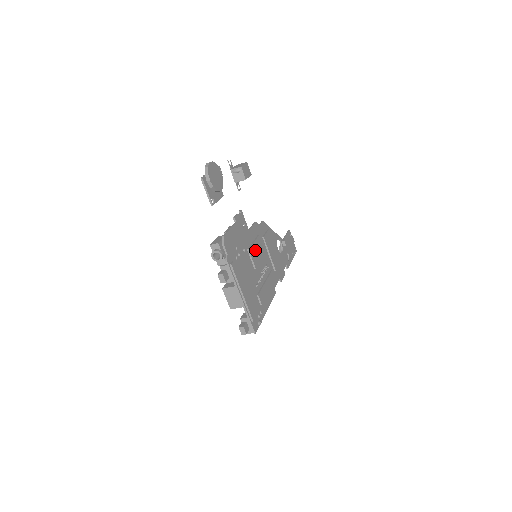
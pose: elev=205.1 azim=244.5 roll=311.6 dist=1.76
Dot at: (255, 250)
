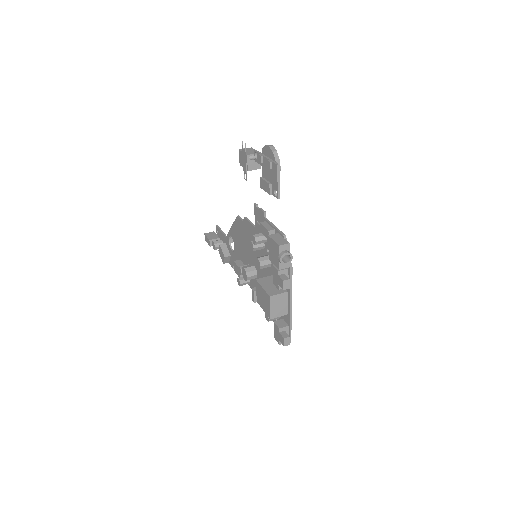
Dot at: occluded
